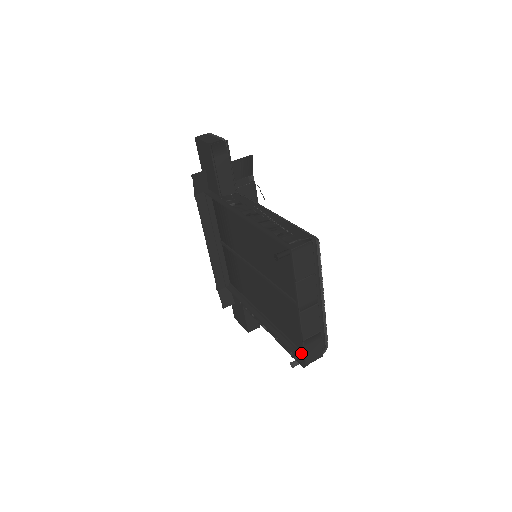
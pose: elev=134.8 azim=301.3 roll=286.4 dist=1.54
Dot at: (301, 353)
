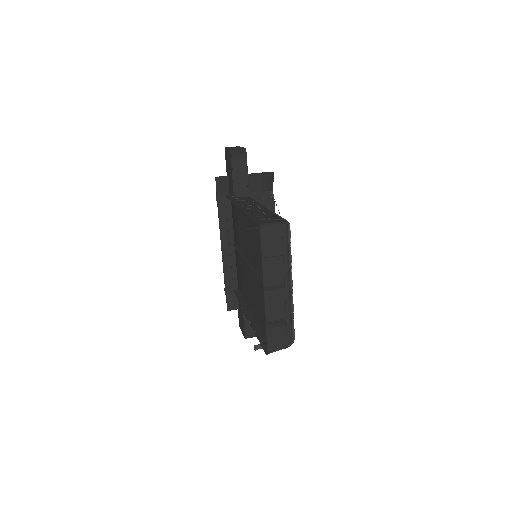
Dot at: occluded
